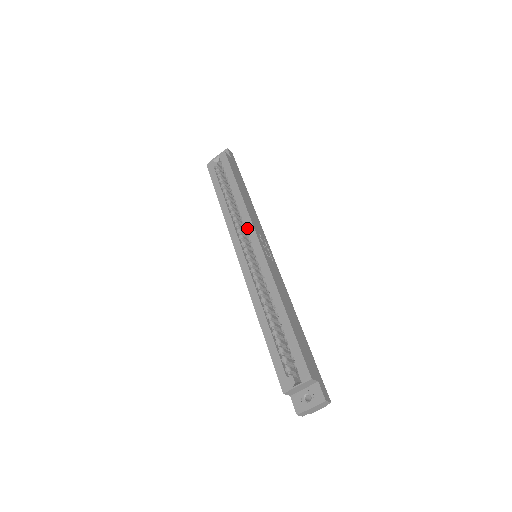
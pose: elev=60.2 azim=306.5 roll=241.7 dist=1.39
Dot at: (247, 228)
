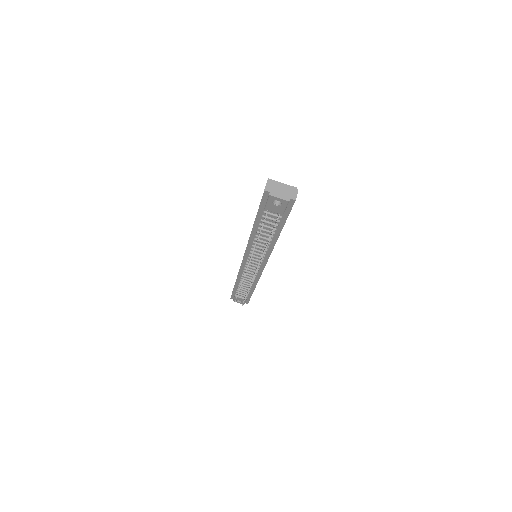
Dot at: occluded
